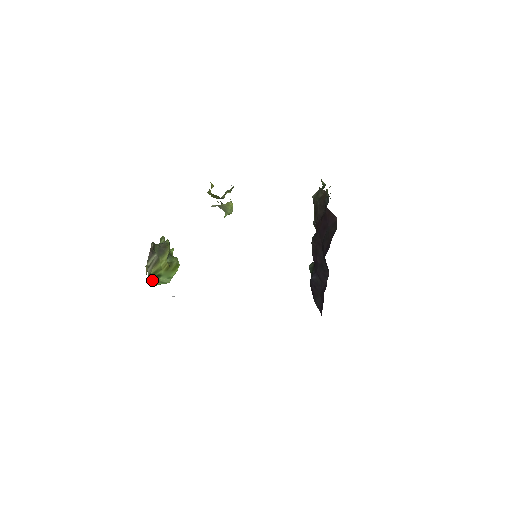
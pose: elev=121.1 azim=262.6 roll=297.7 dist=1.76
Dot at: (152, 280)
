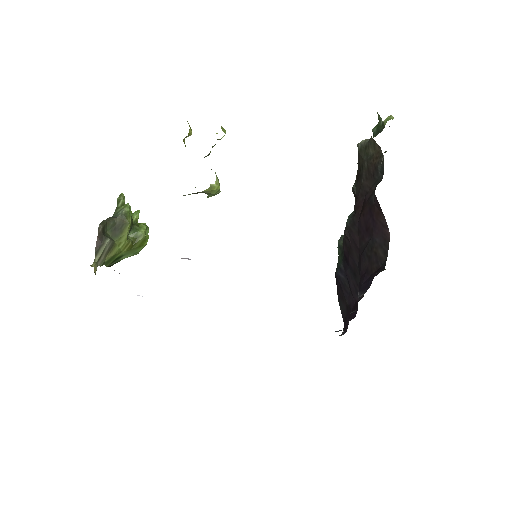
Dot at: (109, 265)
